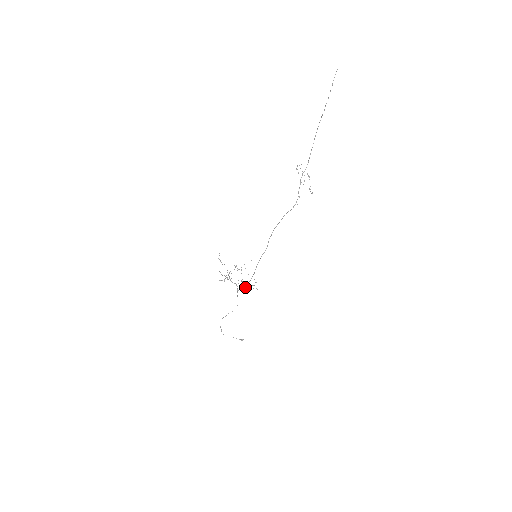
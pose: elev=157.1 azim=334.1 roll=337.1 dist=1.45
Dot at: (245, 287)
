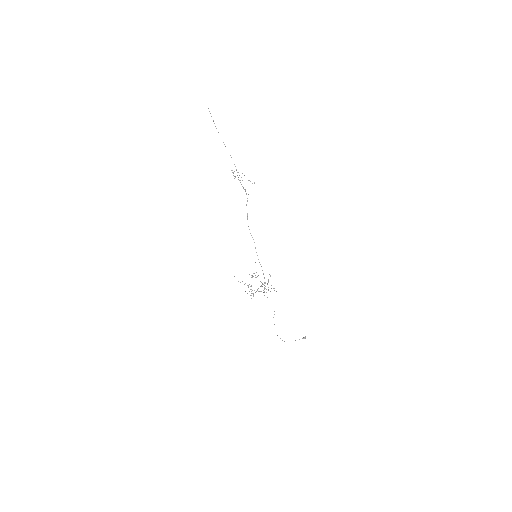
Dot at: occluded
